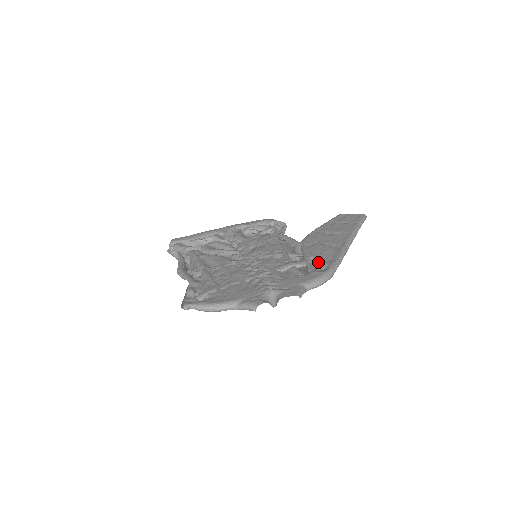
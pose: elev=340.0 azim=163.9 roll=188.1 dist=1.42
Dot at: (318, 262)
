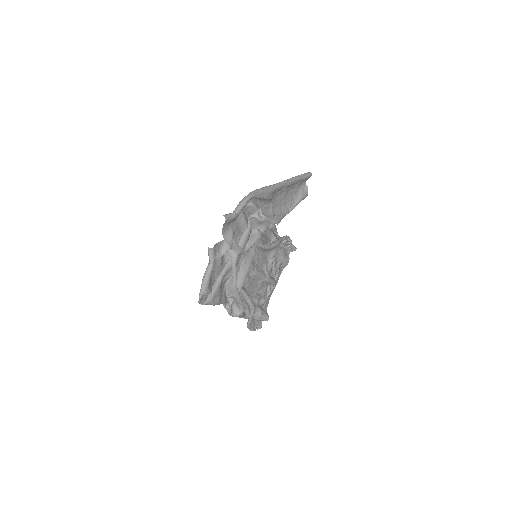
Dot at: (253, 205)
